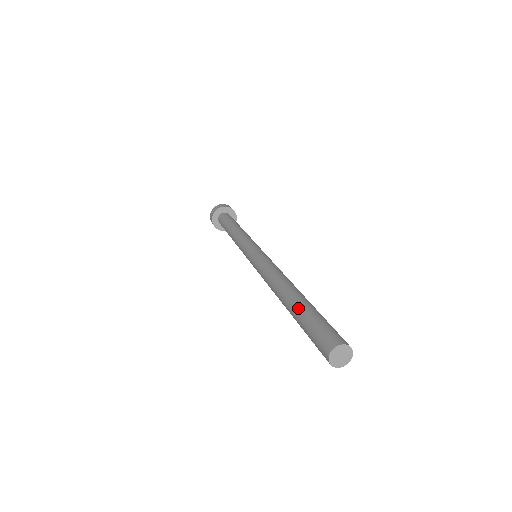
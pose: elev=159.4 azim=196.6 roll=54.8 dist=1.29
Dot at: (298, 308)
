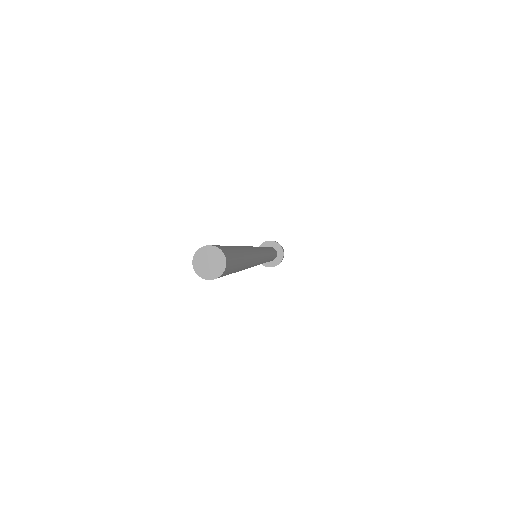
Dot at: occluded
